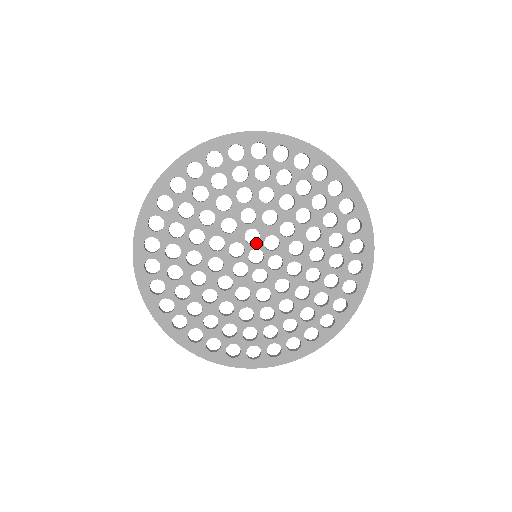
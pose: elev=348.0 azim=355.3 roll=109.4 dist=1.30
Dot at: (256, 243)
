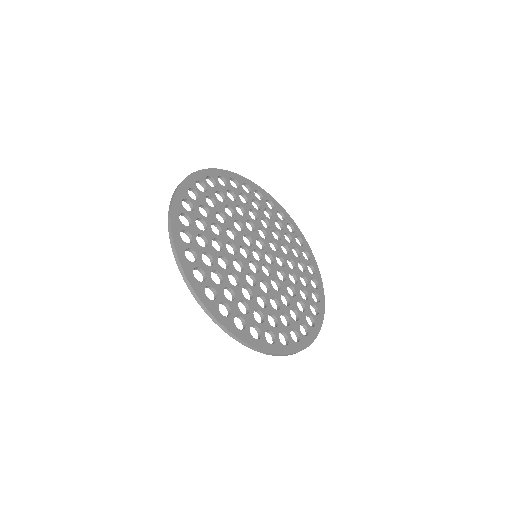
Dot at: (261, 249)
